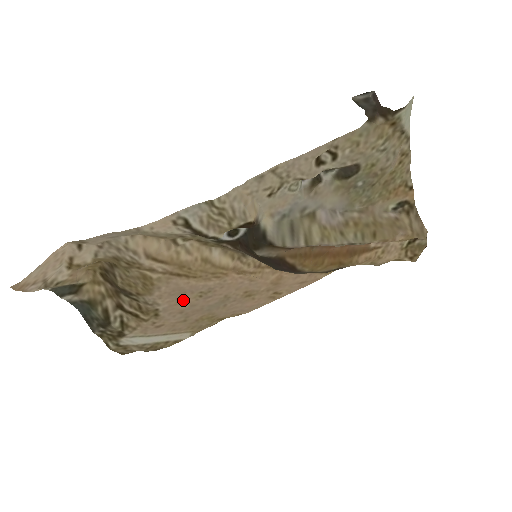
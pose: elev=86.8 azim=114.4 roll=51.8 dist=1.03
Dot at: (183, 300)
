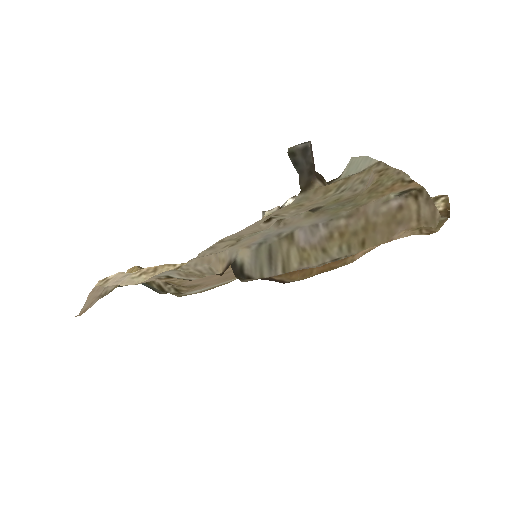
Dot at: (213, 278)
